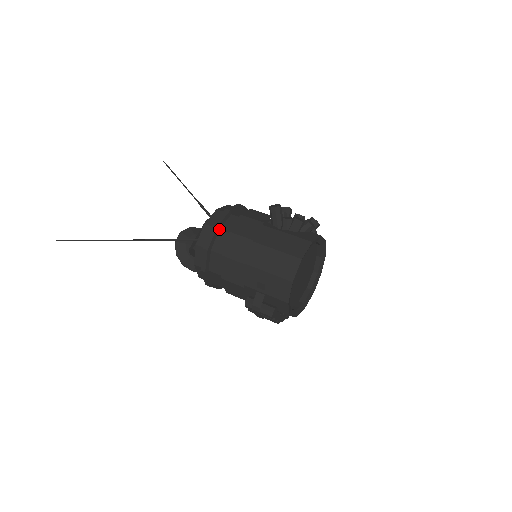
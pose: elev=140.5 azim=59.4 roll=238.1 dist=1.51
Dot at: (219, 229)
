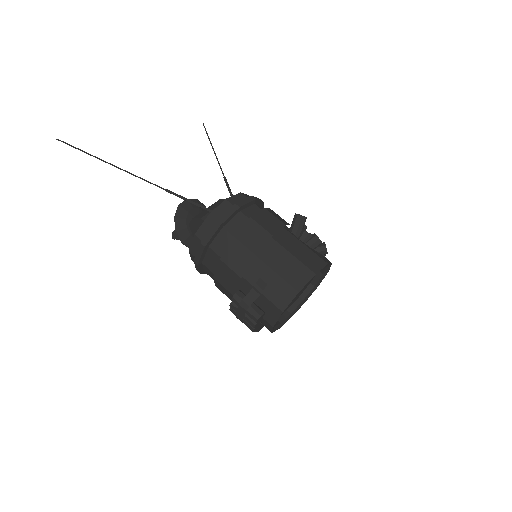
Dot at: (240, 211)
